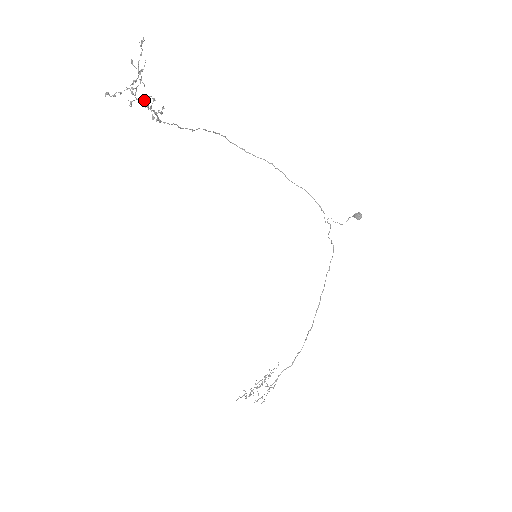
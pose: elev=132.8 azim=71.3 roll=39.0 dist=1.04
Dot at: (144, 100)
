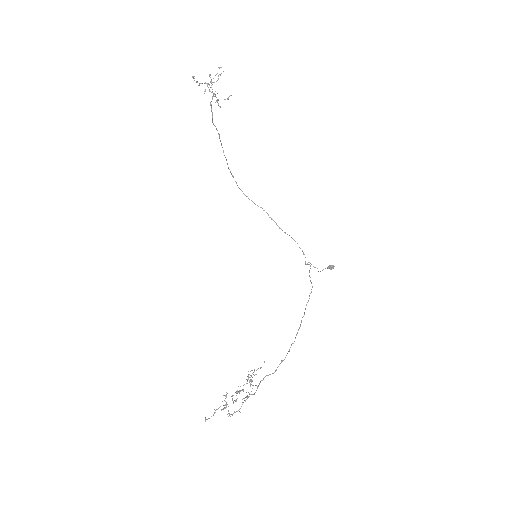
Dot at: (214, 94)
